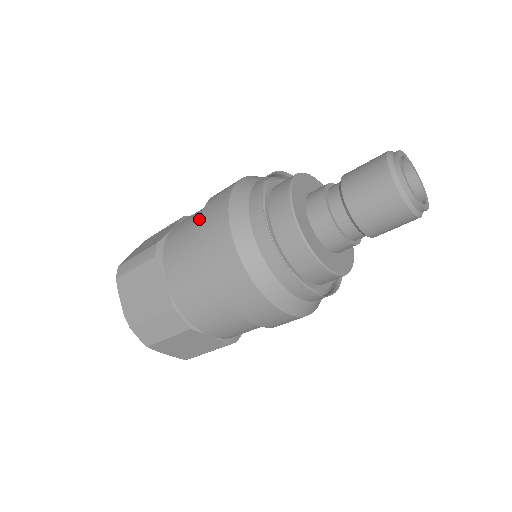
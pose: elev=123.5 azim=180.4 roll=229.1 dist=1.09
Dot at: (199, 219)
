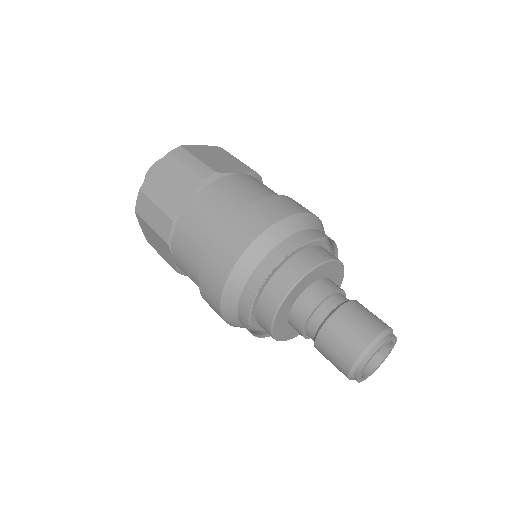
Dot at: (253, 198)
